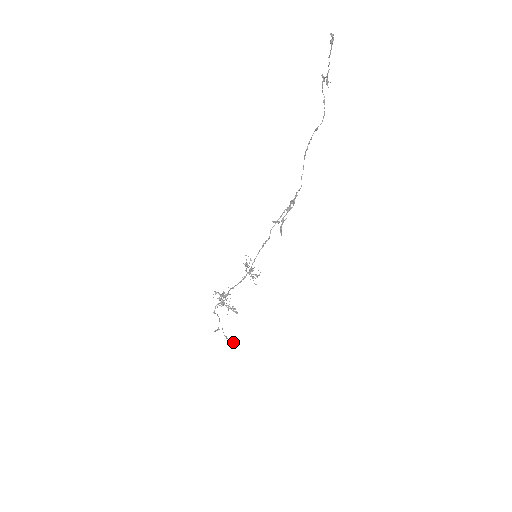
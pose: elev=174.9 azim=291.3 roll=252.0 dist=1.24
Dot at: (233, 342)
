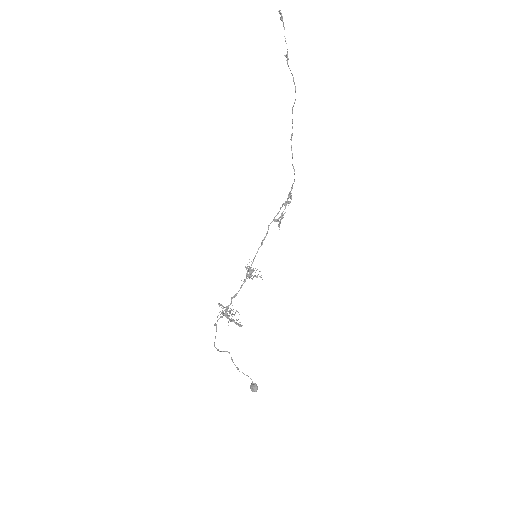
Dot at: (252, 384)
